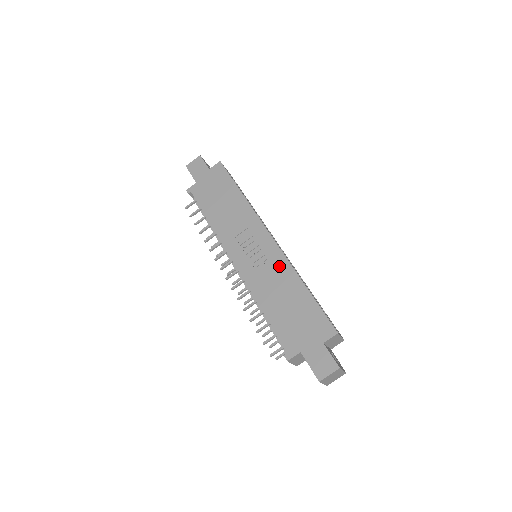
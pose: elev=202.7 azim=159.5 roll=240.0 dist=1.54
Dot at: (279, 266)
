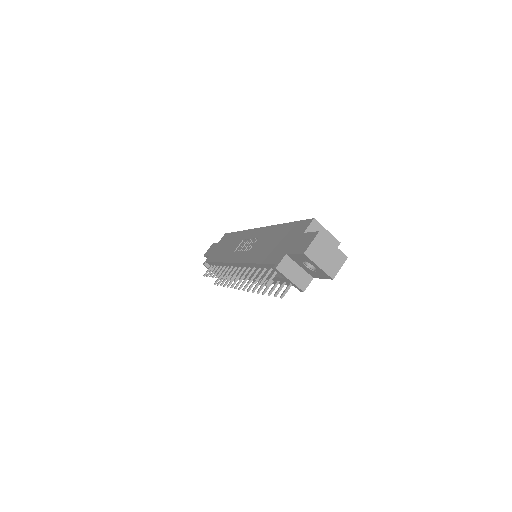
Dot at: (265, 233)
